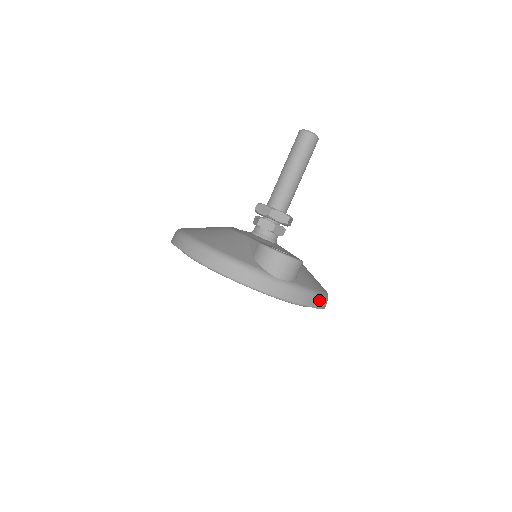
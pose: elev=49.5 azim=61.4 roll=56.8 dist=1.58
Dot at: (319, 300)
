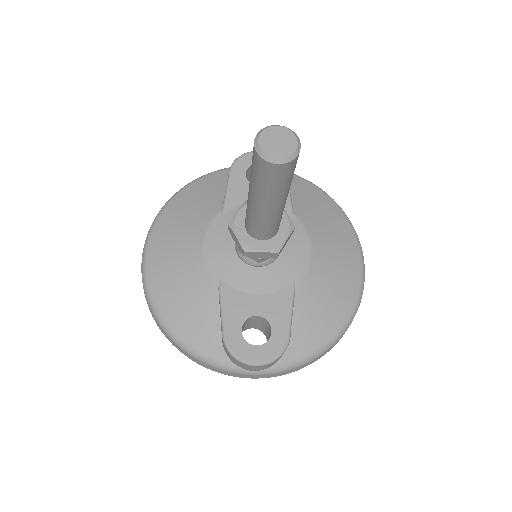
Dot at: (326, 351)
